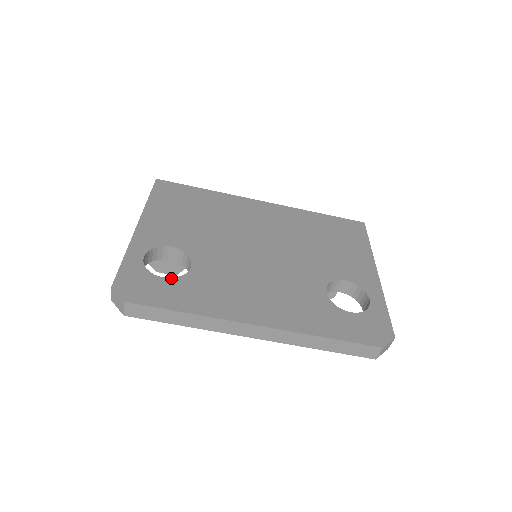
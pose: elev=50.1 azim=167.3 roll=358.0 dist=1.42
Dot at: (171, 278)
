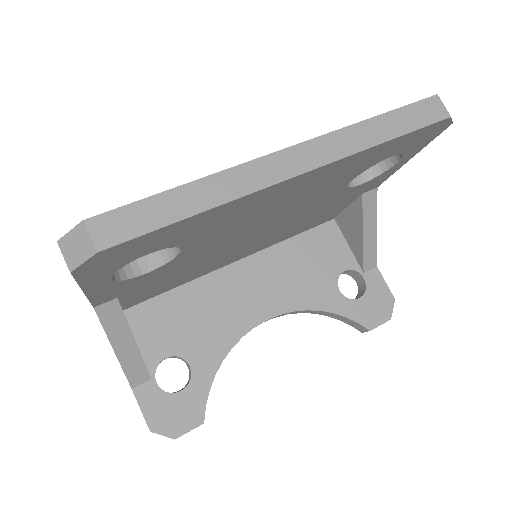
Dot at: occluded
